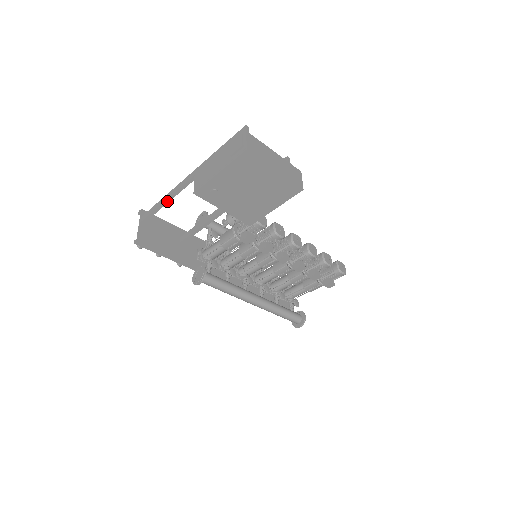
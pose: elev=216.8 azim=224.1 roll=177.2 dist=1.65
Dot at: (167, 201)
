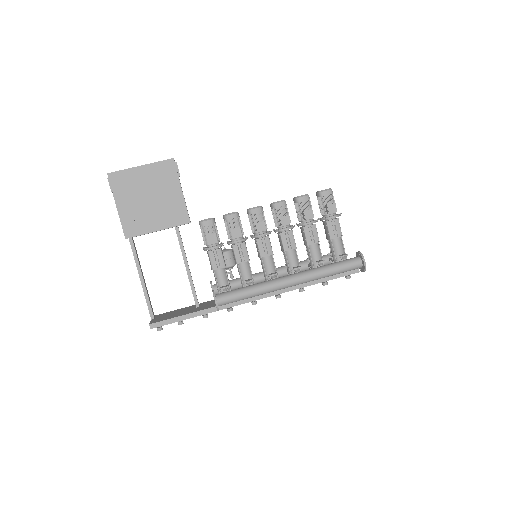
Dot at: (141, 279)
